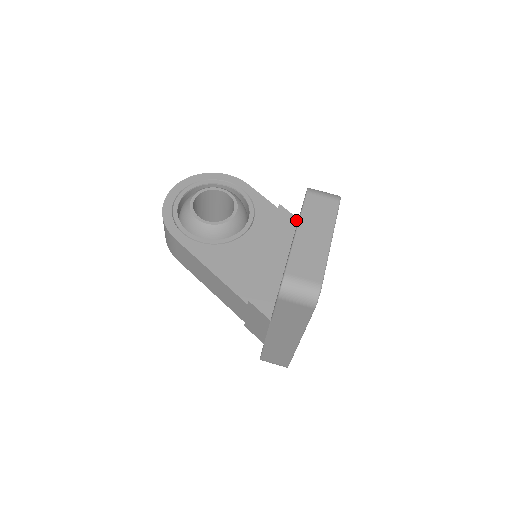
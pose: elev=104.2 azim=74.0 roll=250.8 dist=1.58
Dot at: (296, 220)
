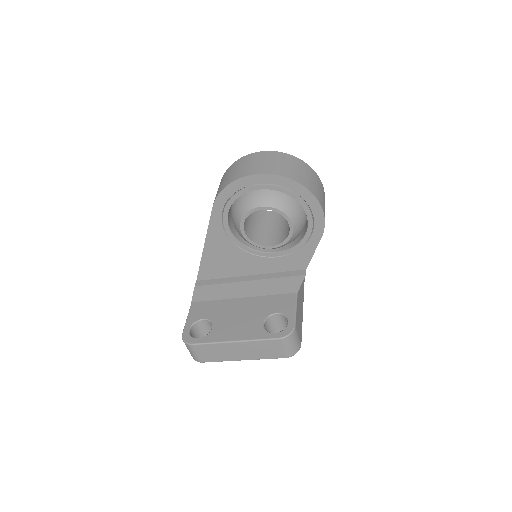
Dot at: (295, 291)
